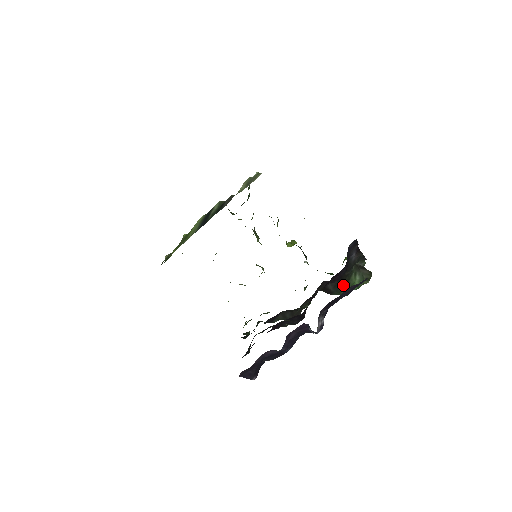
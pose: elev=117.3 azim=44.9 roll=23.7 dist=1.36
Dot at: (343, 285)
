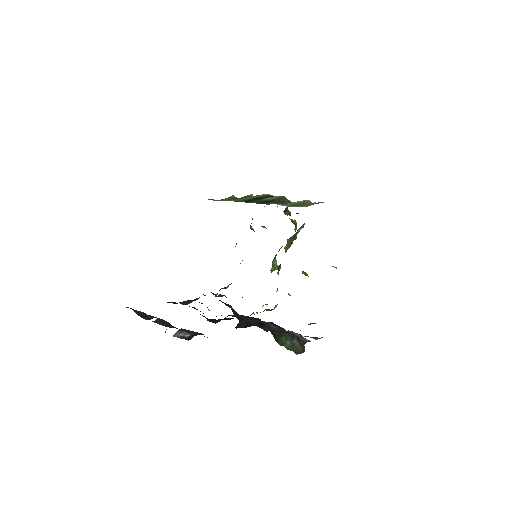
Dot at: occluded
